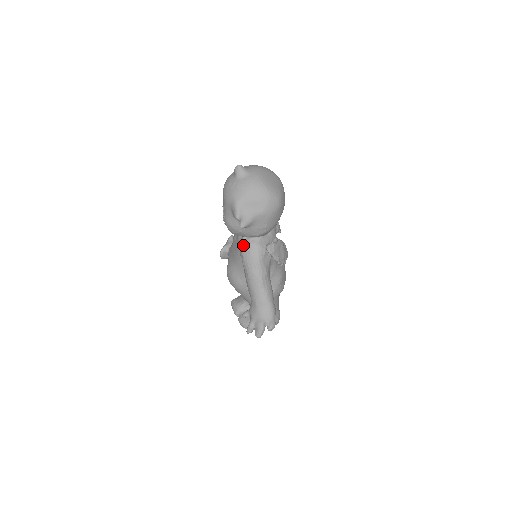
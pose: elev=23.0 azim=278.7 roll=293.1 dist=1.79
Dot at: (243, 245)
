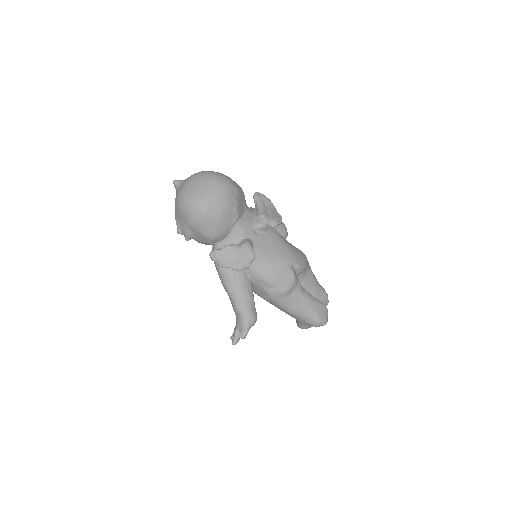
Dot at: occluded
